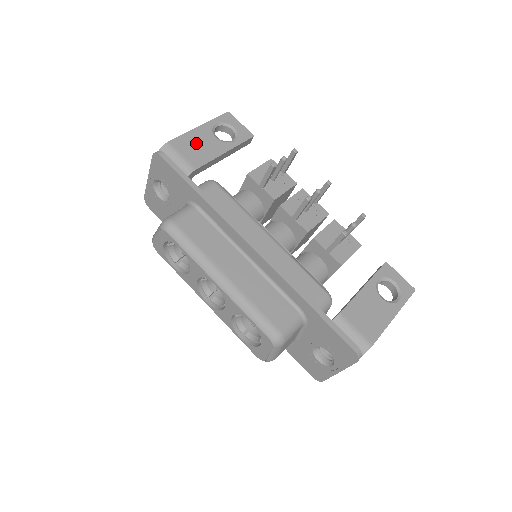
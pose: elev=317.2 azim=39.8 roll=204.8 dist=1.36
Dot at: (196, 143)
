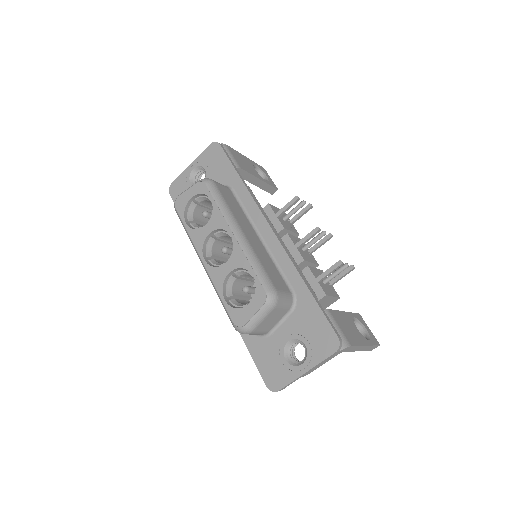
Dot at: (243, 160)
